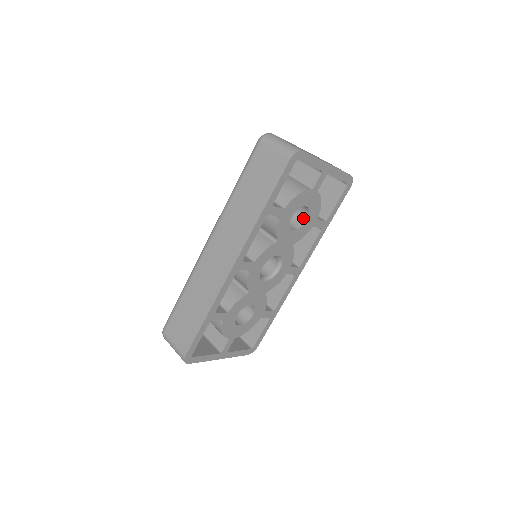
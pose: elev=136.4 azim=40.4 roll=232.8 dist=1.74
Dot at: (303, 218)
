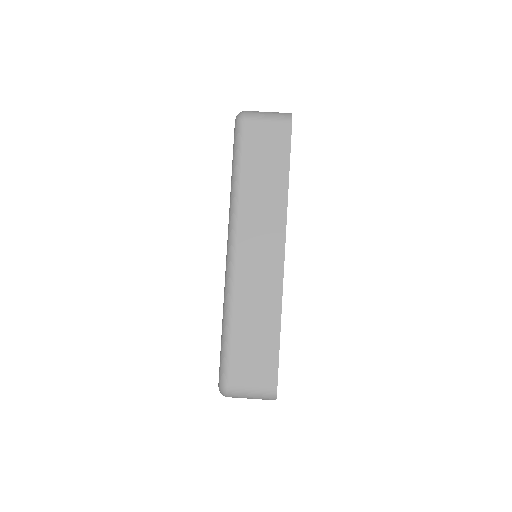
Dot at: occluded
